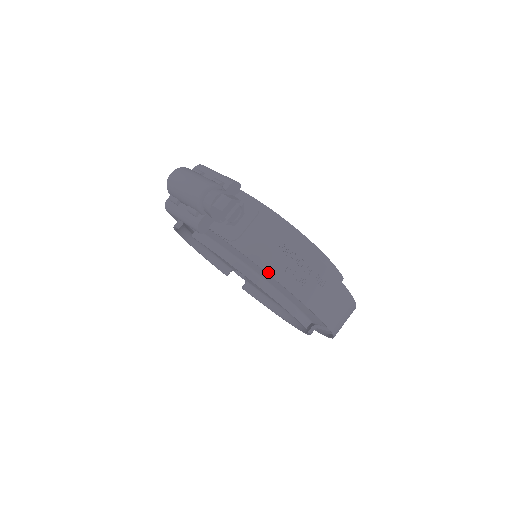
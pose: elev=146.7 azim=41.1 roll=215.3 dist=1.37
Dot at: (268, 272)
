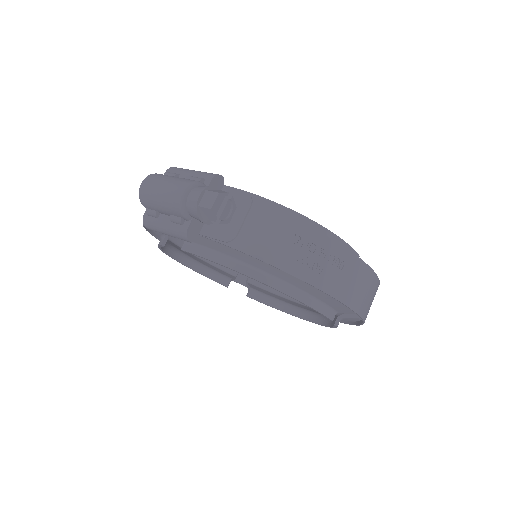
Dot at: (279, 267)
